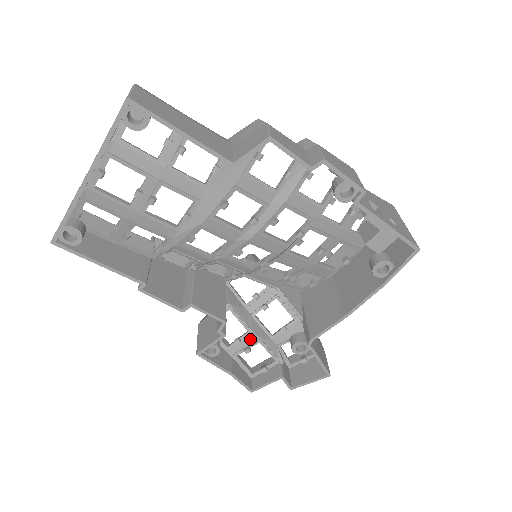
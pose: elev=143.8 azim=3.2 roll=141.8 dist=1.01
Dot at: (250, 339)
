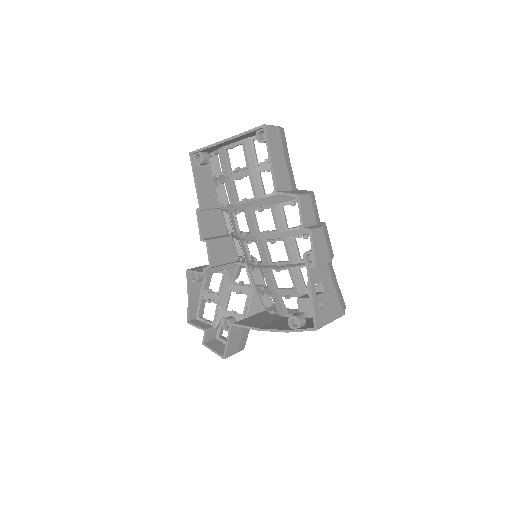
Dot at: (215, 297)
